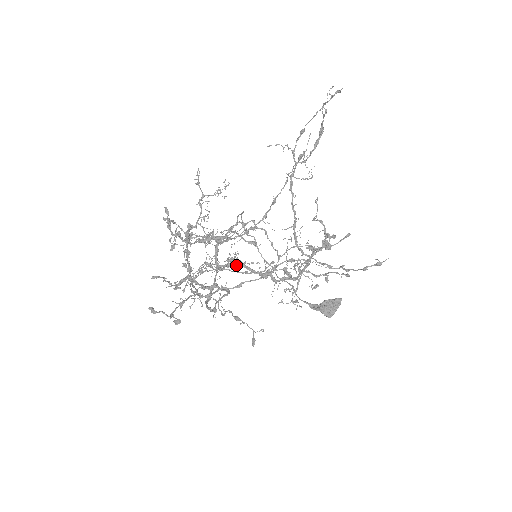
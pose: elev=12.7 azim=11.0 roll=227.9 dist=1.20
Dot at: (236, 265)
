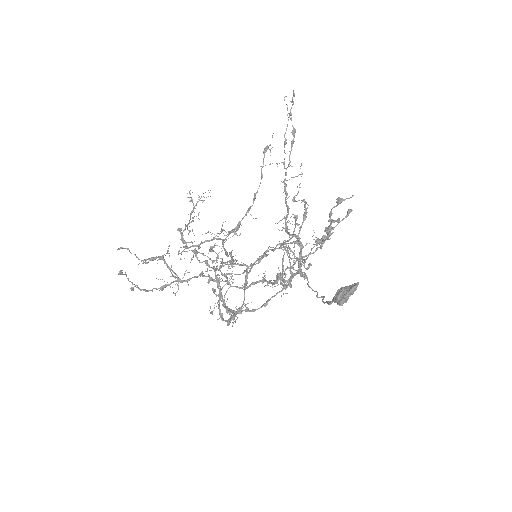
Dot at: (257, 281)
